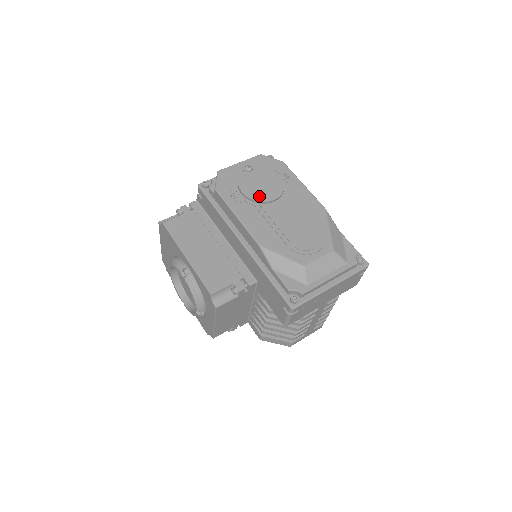
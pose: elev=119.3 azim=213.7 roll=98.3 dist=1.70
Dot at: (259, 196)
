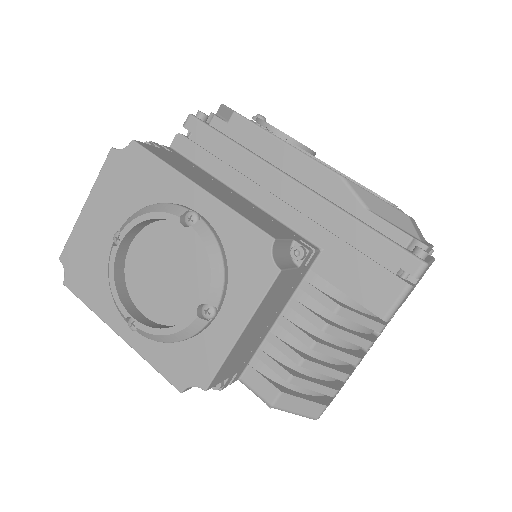
Dot at: occluded
